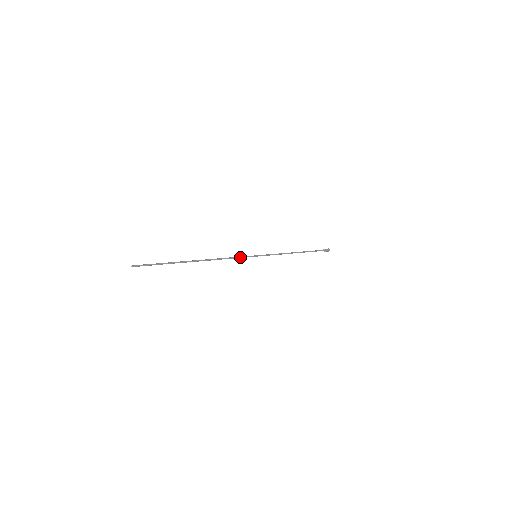
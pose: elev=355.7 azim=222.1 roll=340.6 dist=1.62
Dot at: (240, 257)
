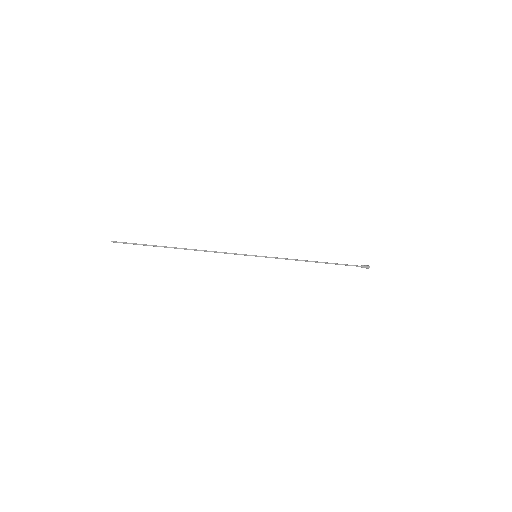
Dot at: (234, 253)
